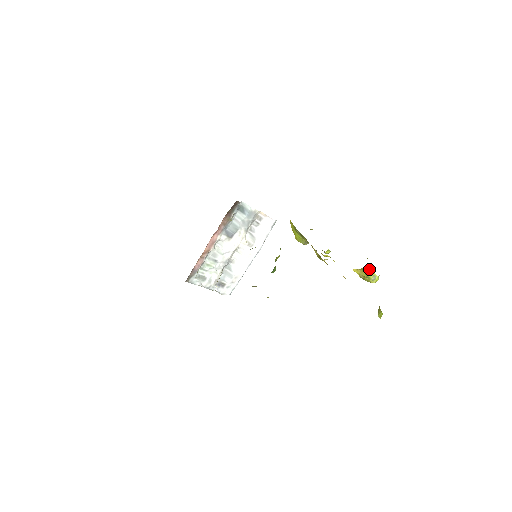
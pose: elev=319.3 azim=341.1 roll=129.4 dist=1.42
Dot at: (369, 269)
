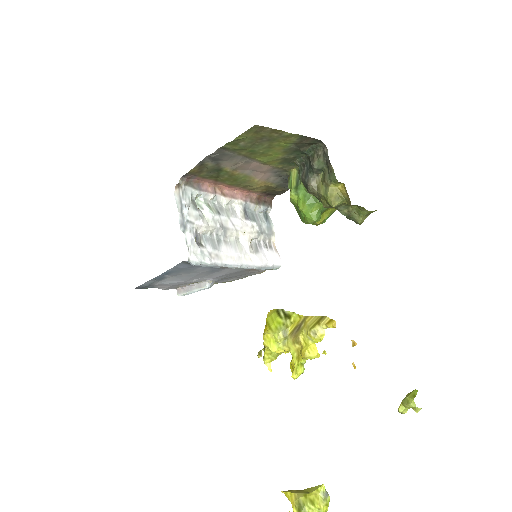
Dot at: occluded
